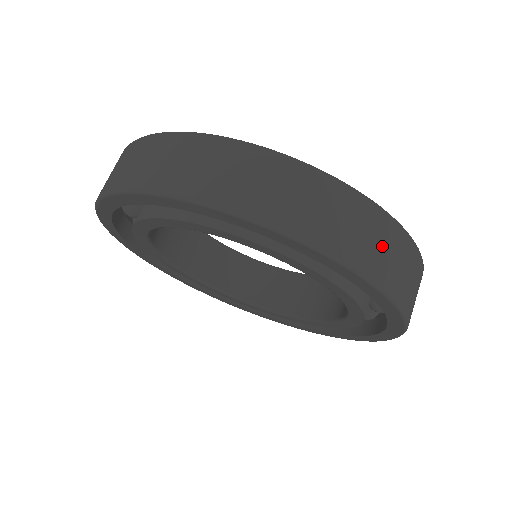
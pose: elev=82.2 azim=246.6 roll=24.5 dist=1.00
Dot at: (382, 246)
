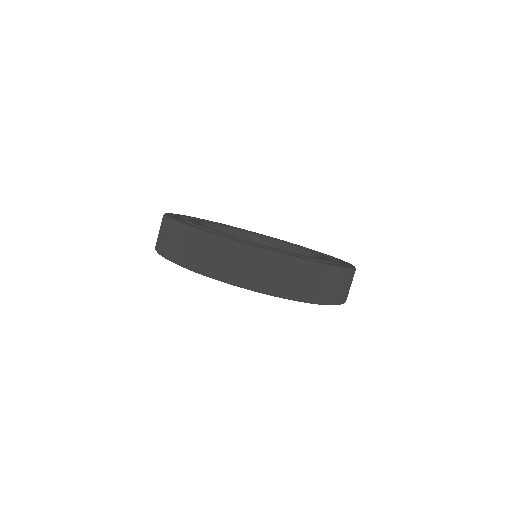
Dot at: (333, 285)
